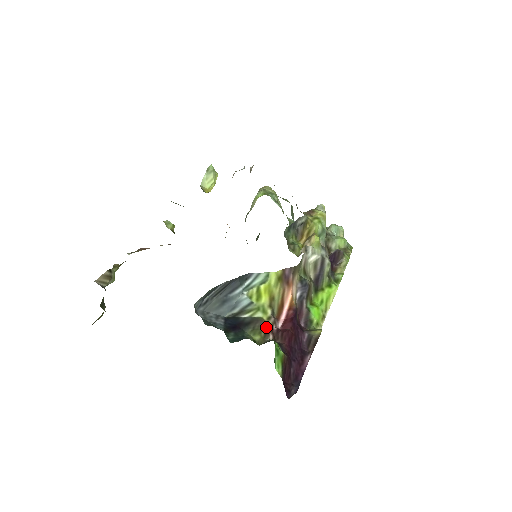
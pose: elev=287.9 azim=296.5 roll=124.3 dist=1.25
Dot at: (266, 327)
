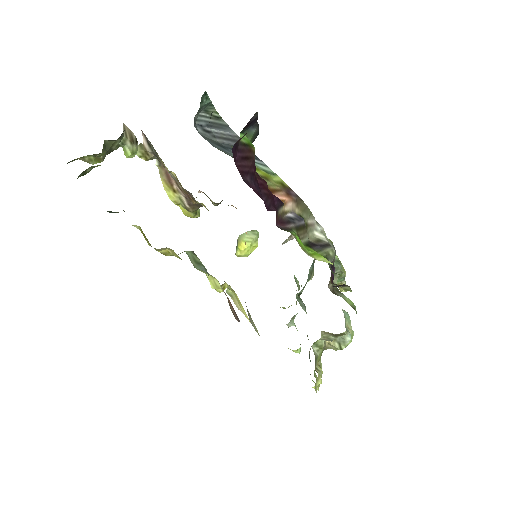
Dot at: occluded
